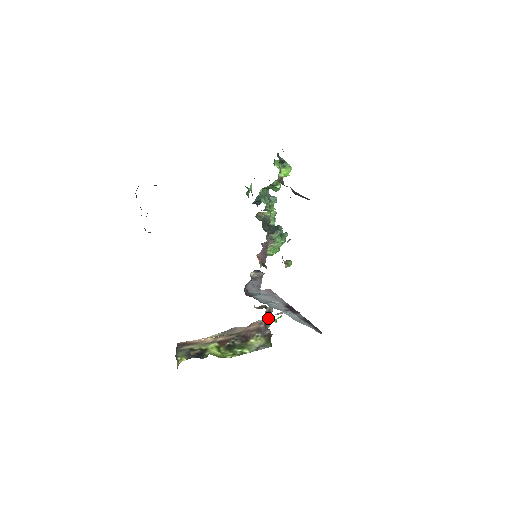
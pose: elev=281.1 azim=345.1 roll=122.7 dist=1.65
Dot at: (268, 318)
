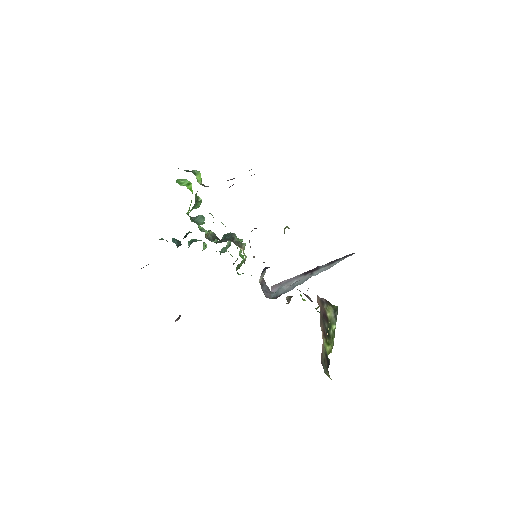
Dot at: (306, 296)
